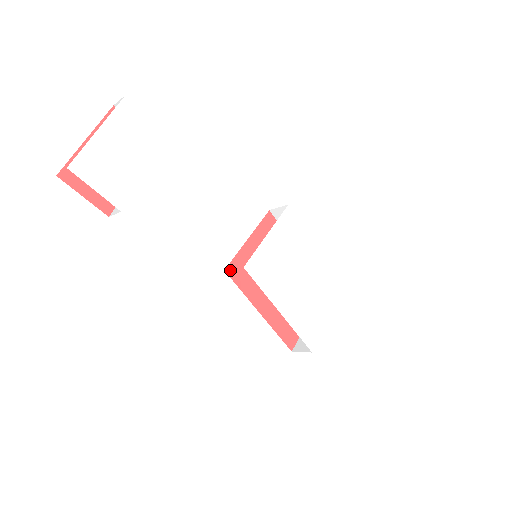
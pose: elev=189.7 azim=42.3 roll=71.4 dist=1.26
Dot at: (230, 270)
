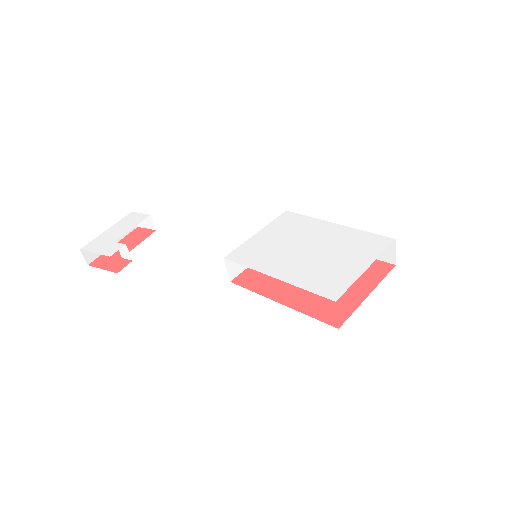
Dot at: (238, 280)
